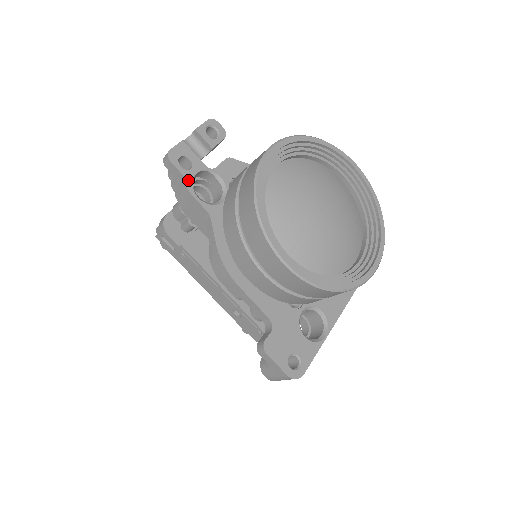
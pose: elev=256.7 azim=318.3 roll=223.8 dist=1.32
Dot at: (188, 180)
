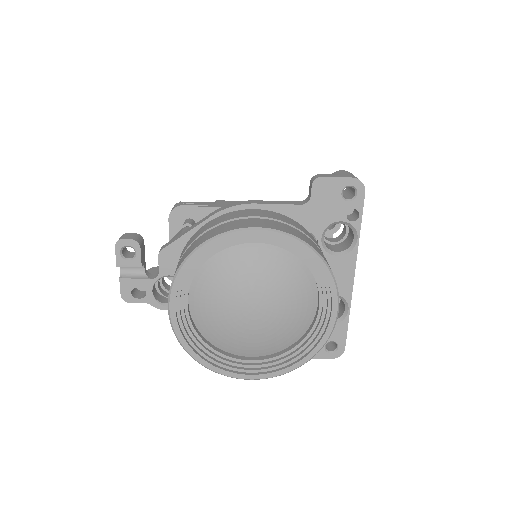
Dot at: (152, 303)
